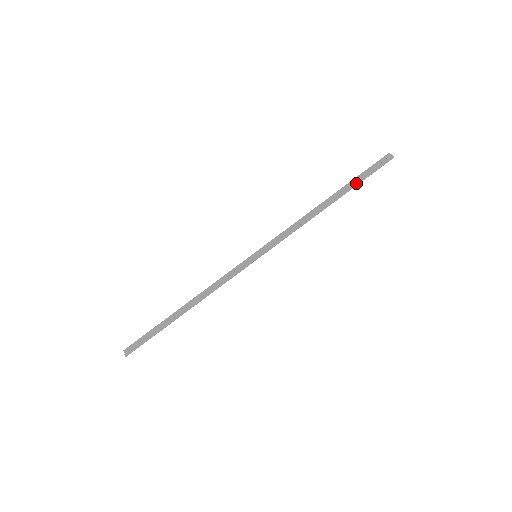
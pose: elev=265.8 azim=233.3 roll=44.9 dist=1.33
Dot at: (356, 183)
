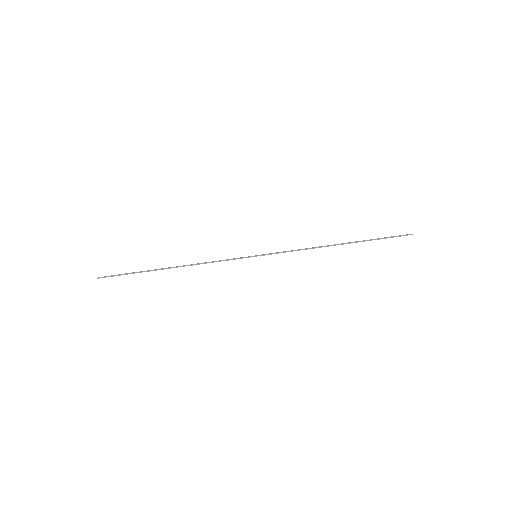
Dot at: (371, 239)
